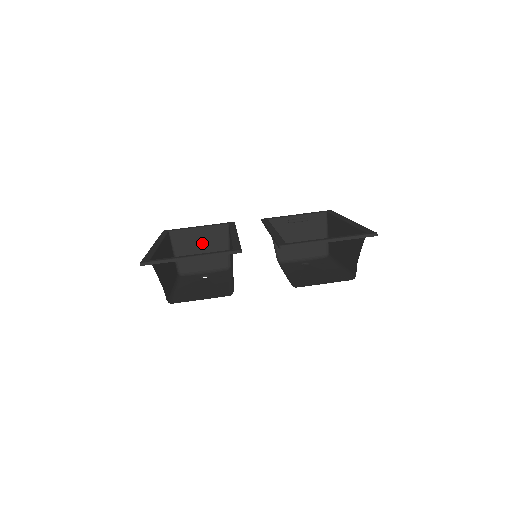
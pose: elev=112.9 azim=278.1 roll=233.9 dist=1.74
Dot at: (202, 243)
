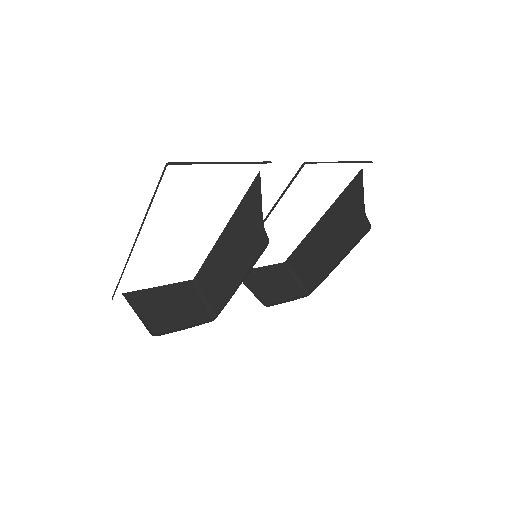
Dot at: (169, 301)
